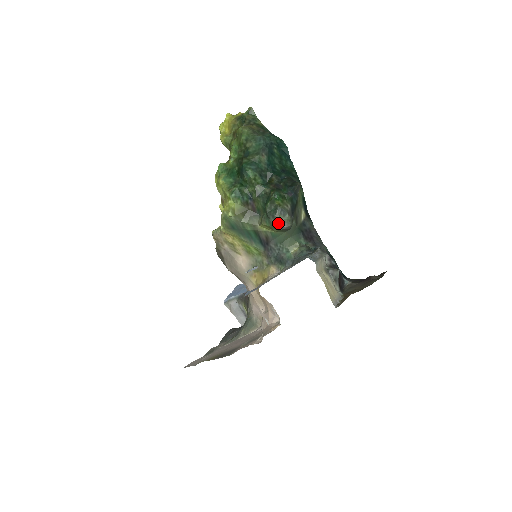
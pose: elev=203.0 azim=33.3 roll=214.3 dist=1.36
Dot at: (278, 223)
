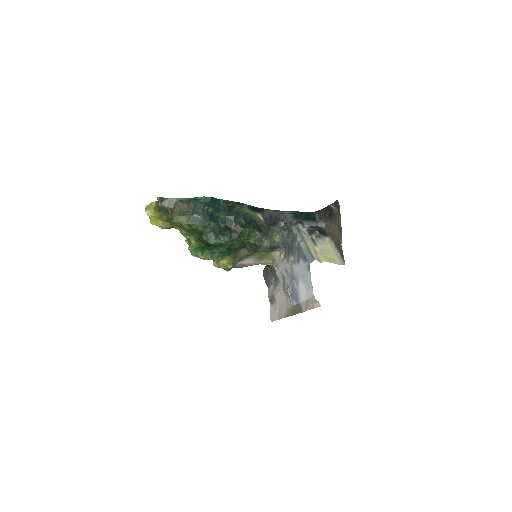
Dot at: (263, 248)
